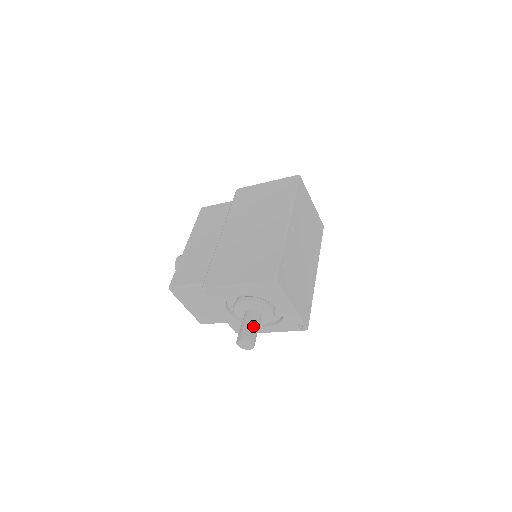
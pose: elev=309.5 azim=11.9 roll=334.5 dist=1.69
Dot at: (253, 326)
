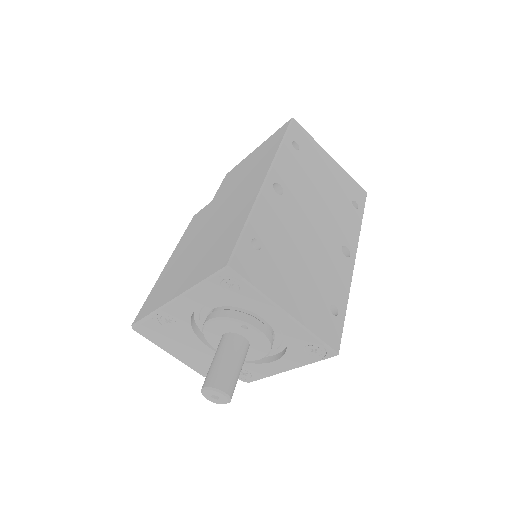
Dot at: (226, 360)
